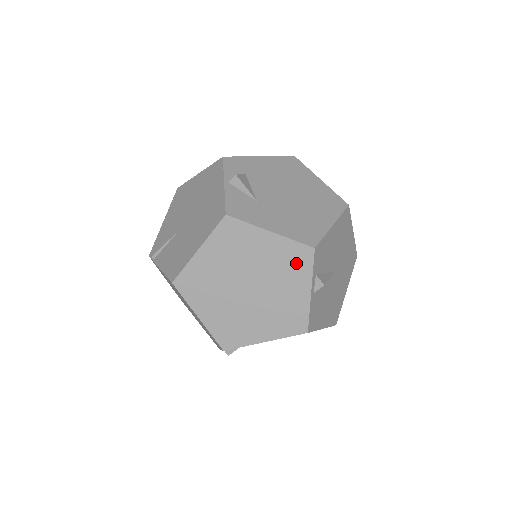
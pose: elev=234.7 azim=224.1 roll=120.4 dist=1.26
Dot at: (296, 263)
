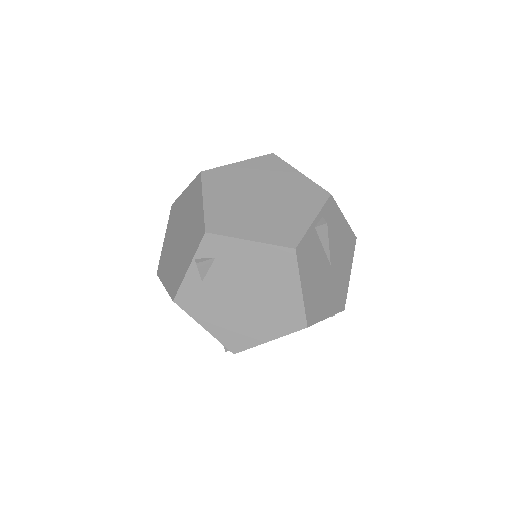
Dot at: (311, 197)
